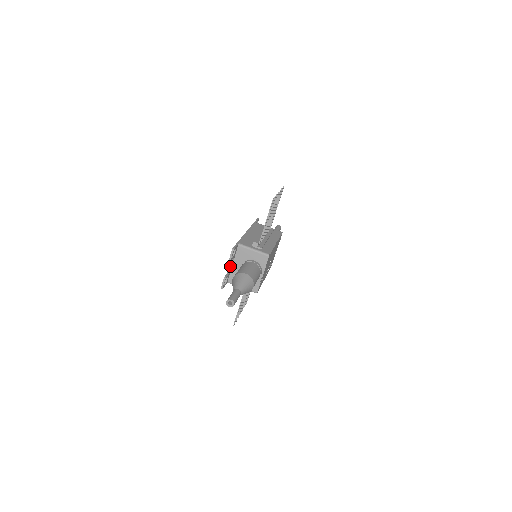
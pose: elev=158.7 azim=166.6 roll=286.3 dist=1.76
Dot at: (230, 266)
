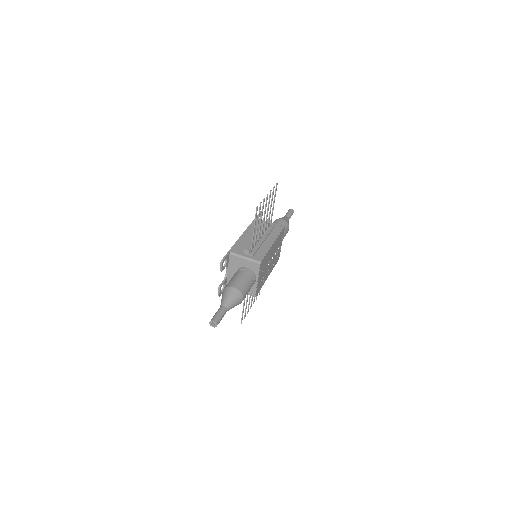
Dot at: (226, 273)
